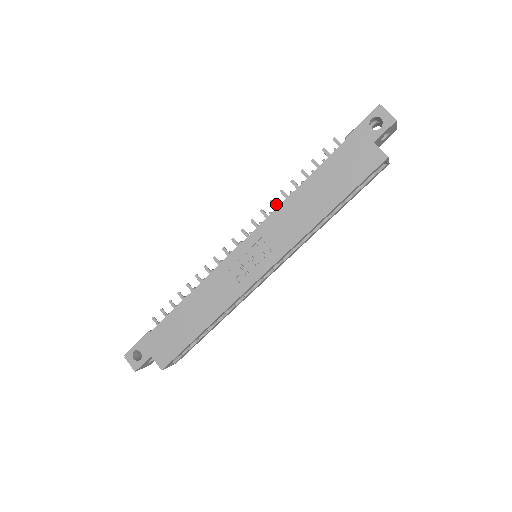
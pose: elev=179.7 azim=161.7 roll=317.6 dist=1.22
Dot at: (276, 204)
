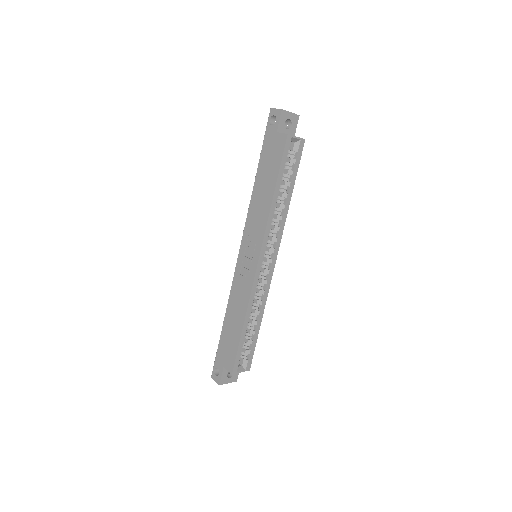
Dot at: occluded
